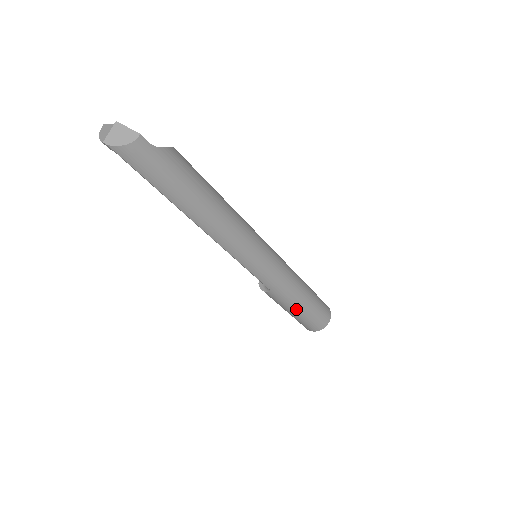
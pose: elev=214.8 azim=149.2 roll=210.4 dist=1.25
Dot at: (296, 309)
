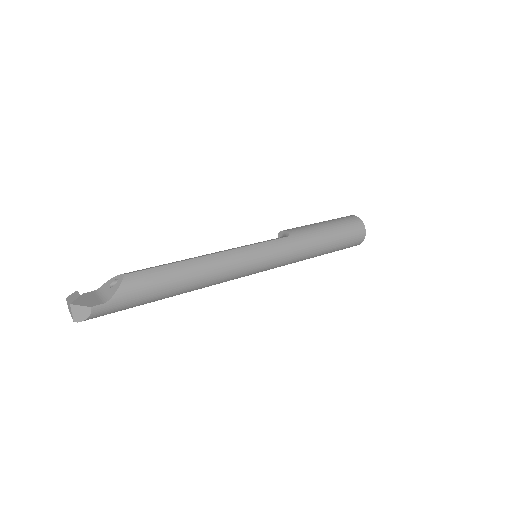
Dot at: occluded
